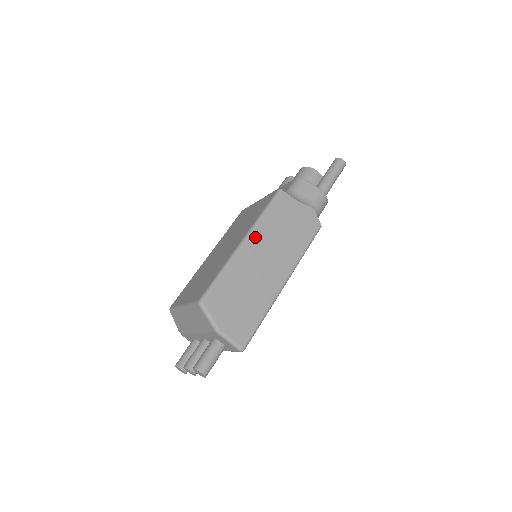
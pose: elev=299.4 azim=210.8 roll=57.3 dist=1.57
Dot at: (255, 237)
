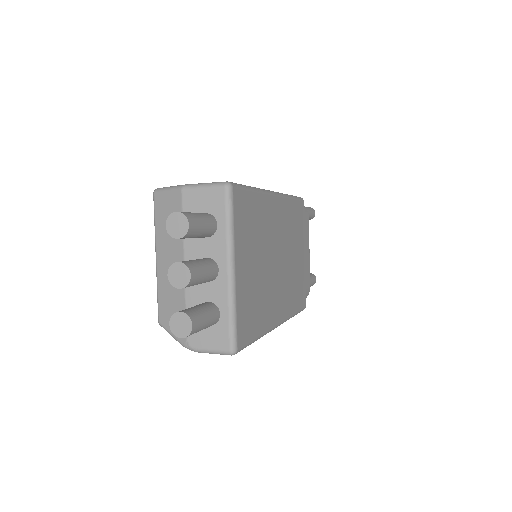
Dot at: occluded
